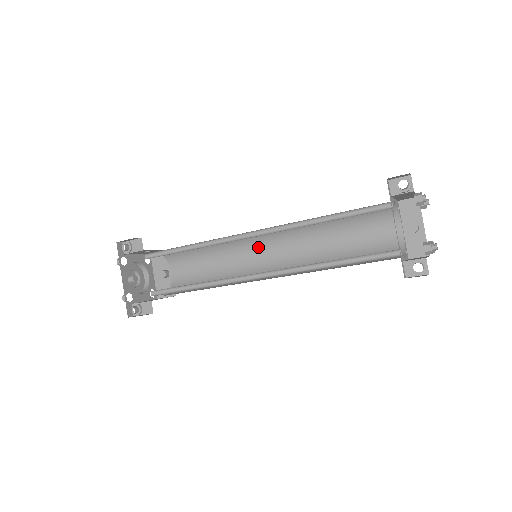
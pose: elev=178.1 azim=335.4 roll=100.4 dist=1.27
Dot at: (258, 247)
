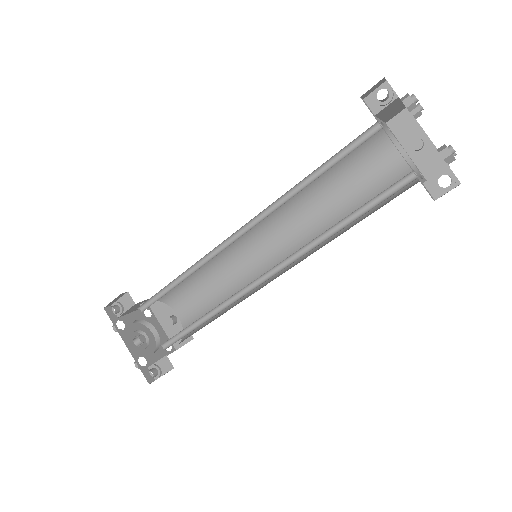
Dot at: (255, 246)
